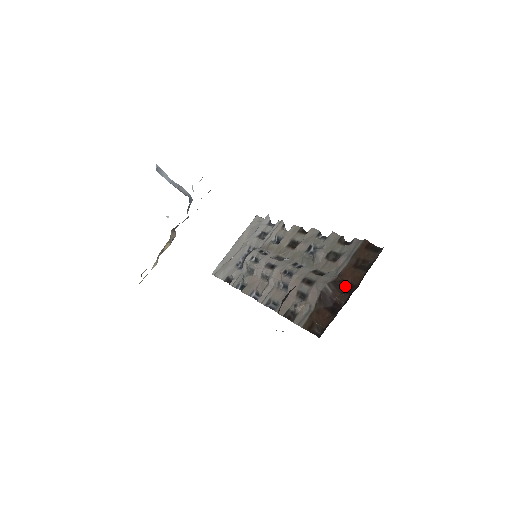
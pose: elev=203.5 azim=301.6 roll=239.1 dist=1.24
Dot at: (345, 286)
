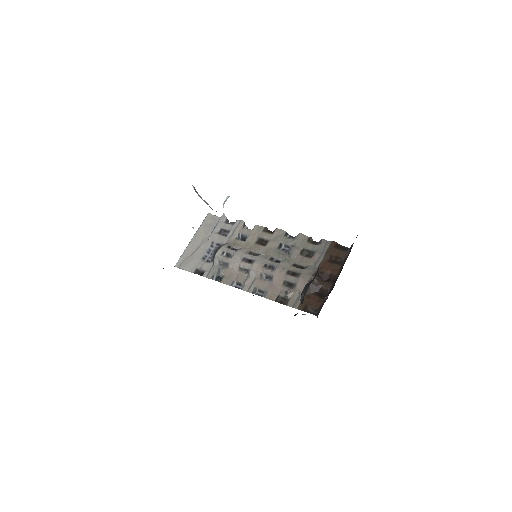
Dot at: (326, 276)
